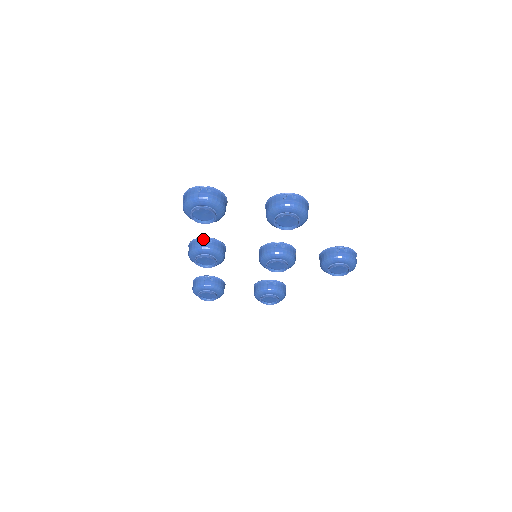
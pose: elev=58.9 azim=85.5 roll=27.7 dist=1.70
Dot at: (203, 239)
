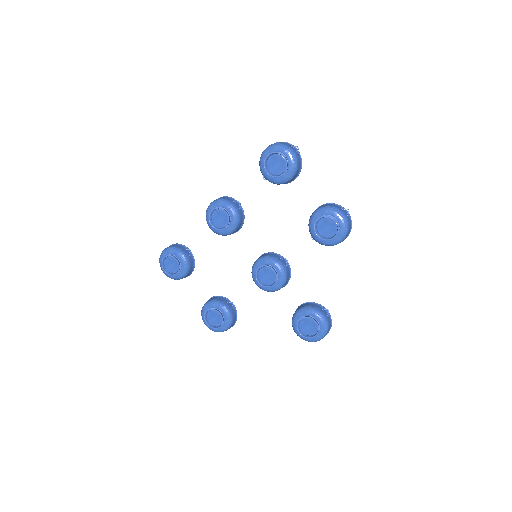
Dot at: (236, 201)
